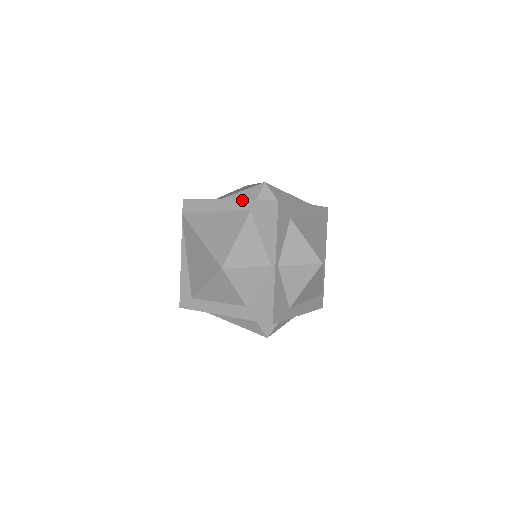
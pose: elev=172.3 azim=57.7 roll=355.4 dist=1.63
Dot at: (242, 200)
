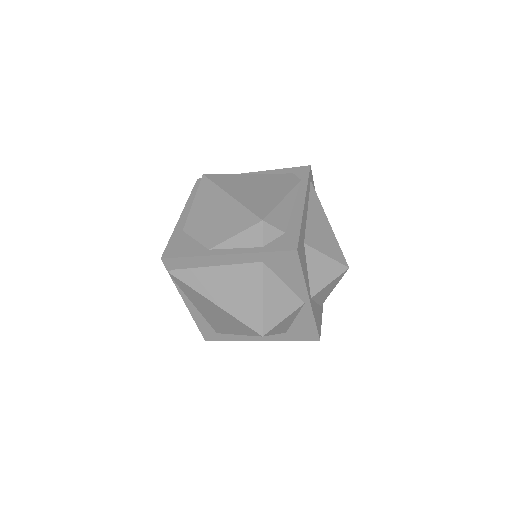
Dot at: (247, 254)
